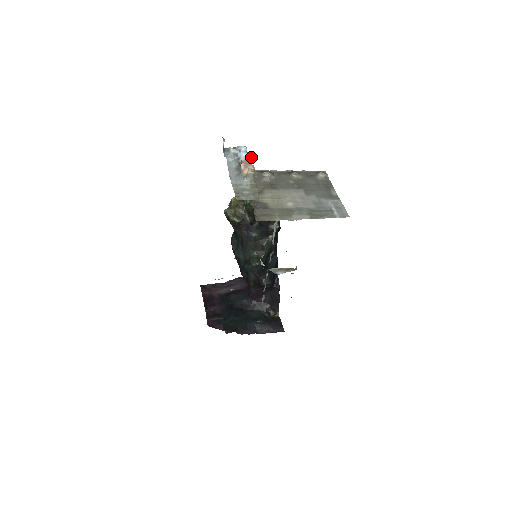
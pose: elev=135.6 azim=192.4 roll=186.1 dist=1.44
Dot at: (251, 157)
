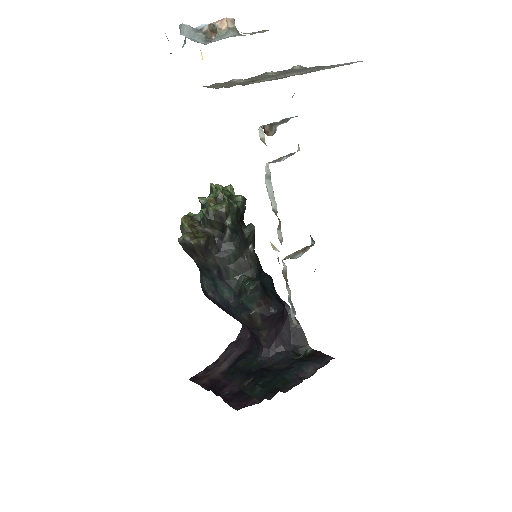
Dot at: occluded
